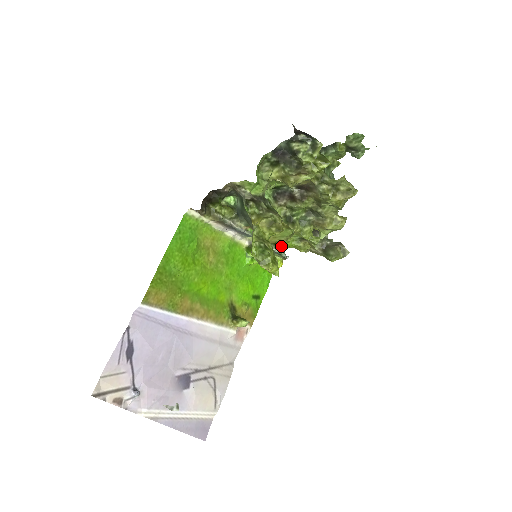
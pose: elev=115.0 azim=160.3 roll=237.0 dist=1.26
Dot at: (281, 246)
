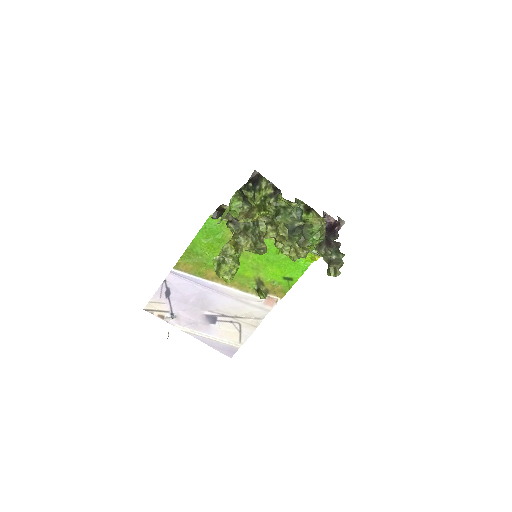
Dot at: occluded
